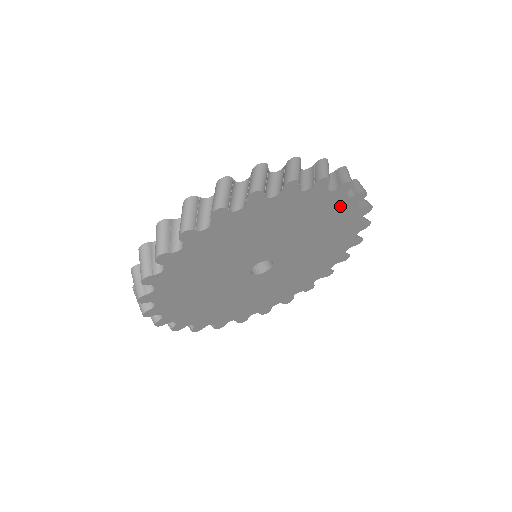
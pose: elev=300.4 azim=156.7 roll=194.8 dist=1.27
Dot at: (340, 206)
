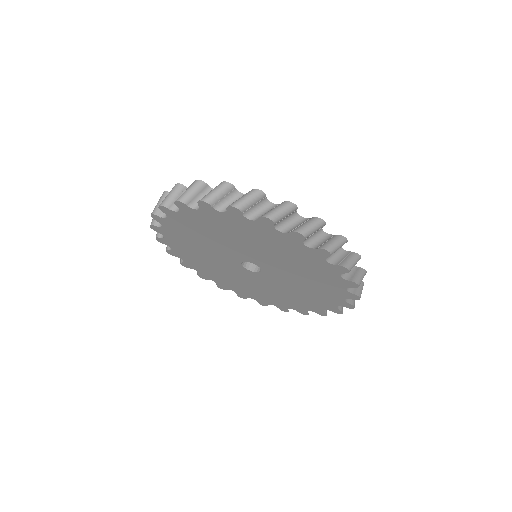
Dot at: (327, 303)
